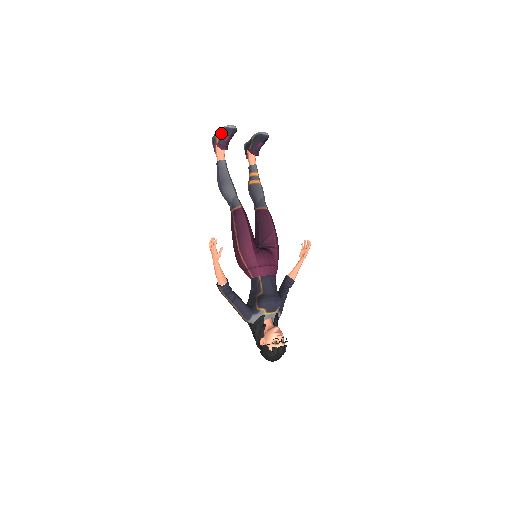
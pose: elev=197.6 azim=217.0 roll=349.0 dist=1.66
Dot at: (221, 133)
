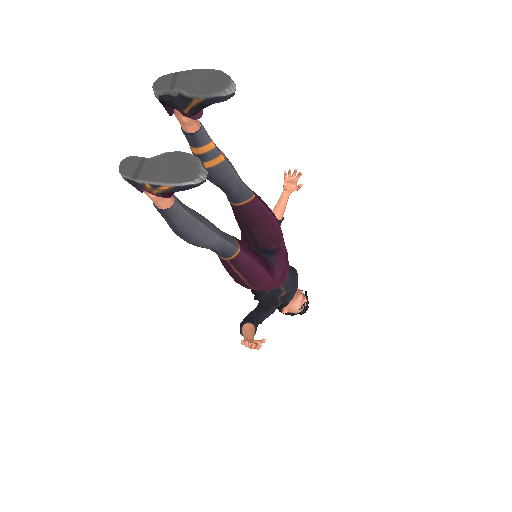
Dot at: (170, 191)
